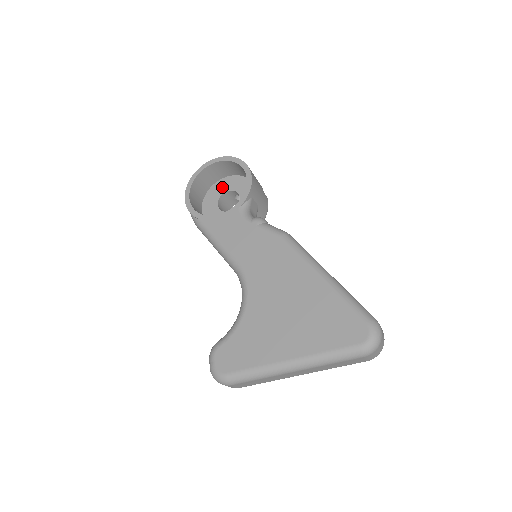
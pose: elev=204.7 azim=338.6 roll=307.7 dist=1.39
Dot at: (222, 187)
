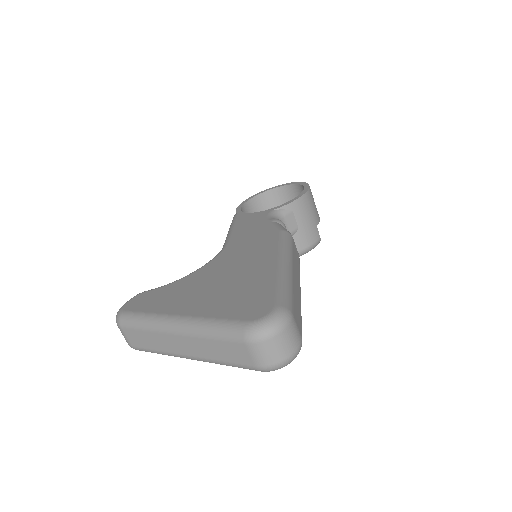
Dot at: occluded
